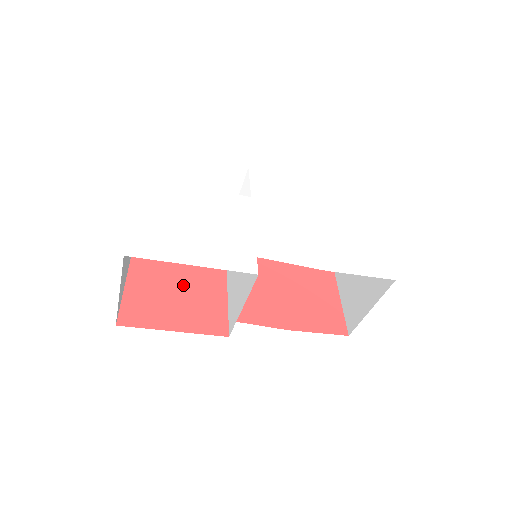
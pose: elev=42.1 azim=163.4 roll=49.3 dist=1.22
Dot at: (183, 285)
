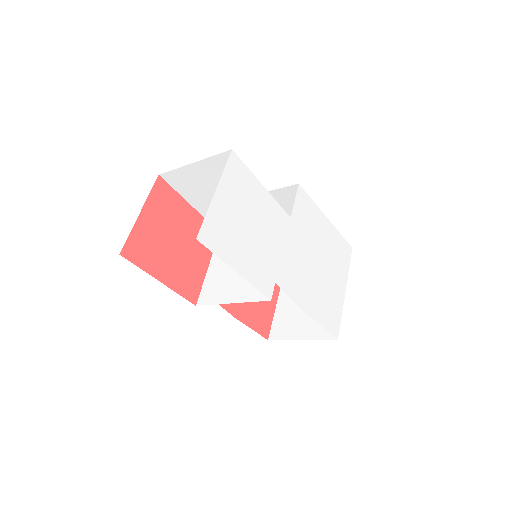
Dot at: (182, 238)
